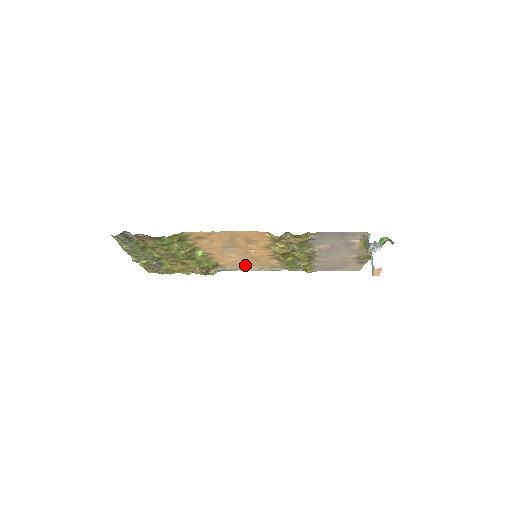
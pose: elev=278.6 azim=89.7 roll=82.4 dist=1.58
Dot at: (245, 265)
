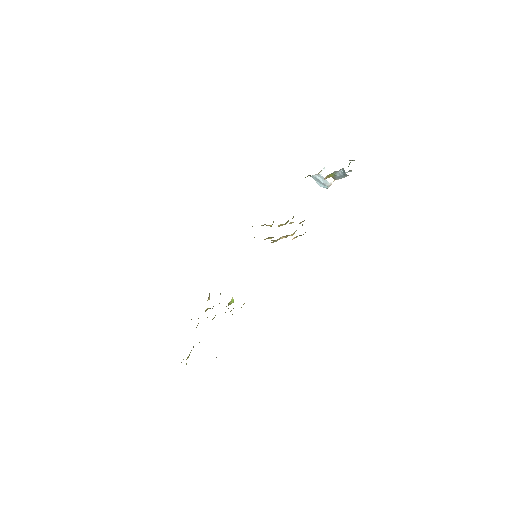
Dot at: occluded
